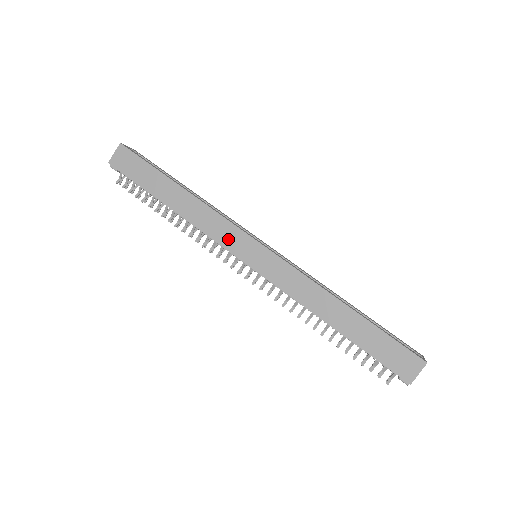
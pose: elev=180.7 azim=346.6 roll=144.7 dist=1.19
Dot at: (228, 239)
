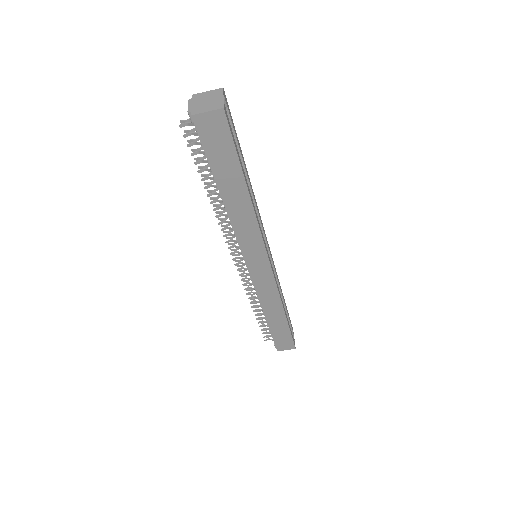
Dot at: (250, 249)
